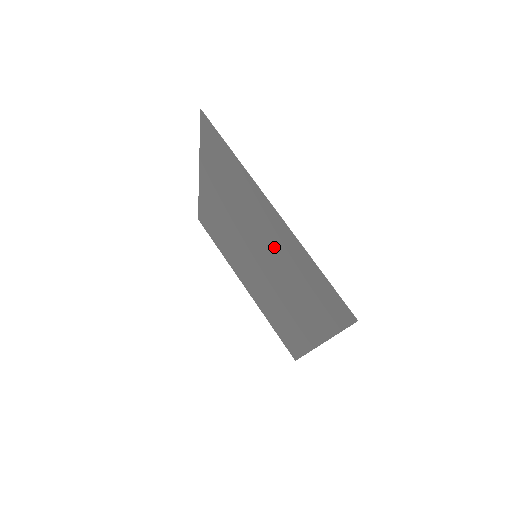
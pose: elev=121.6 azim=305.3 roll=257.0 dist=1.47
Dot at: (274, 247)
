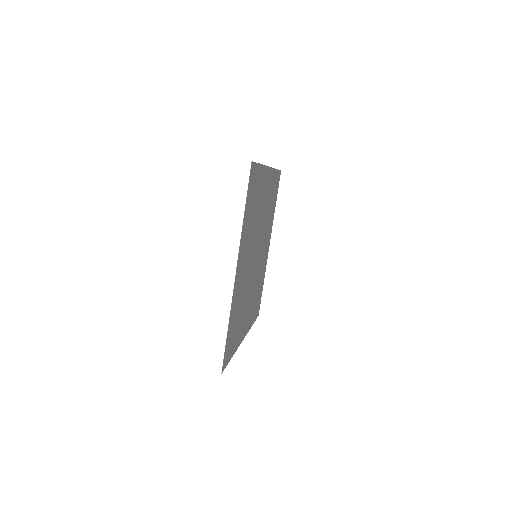
Dot at: (261, 210)
